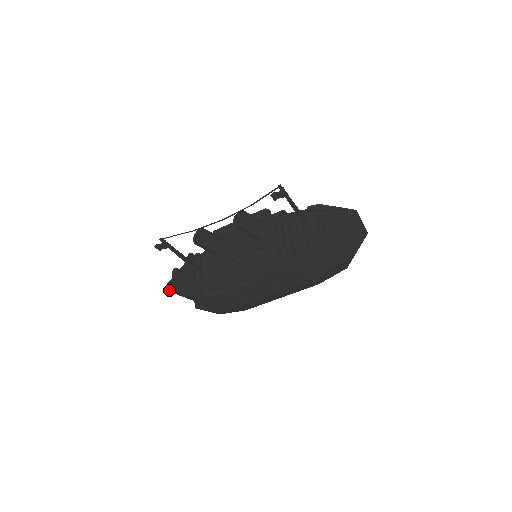
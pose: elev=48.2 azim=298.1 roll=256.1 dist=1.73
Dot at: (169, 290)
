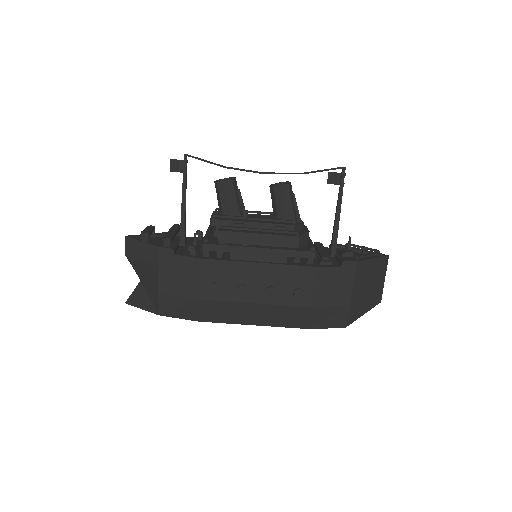
Dot at: (125, 245)
